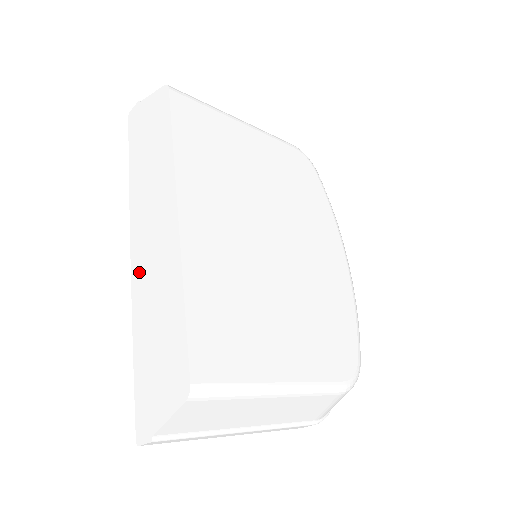
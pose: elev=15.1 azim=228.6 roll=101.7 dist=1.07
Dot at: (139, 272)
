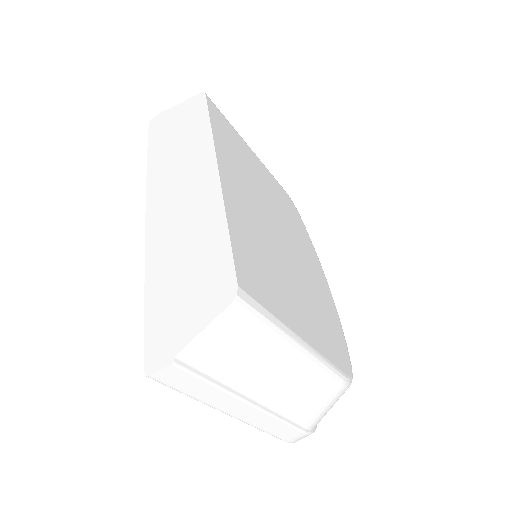
Dot at: (159, 224)
